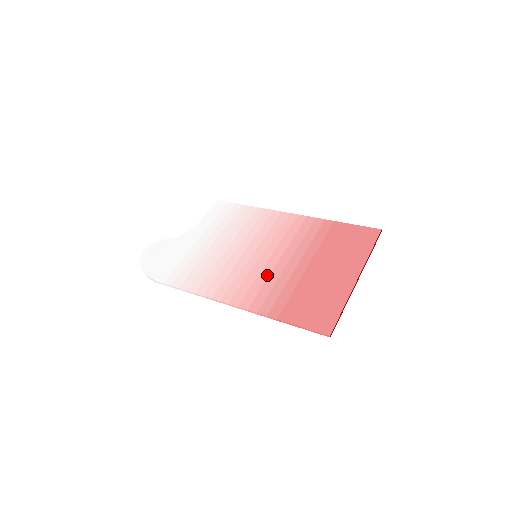
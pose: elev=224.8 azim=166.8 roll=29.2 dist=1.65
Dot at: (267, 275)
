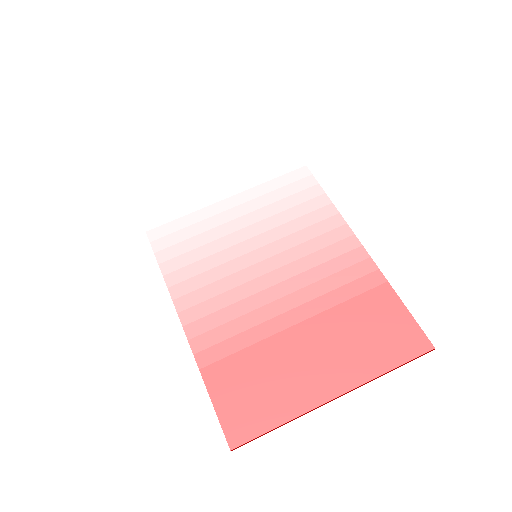
Dot at: (242, 296)
